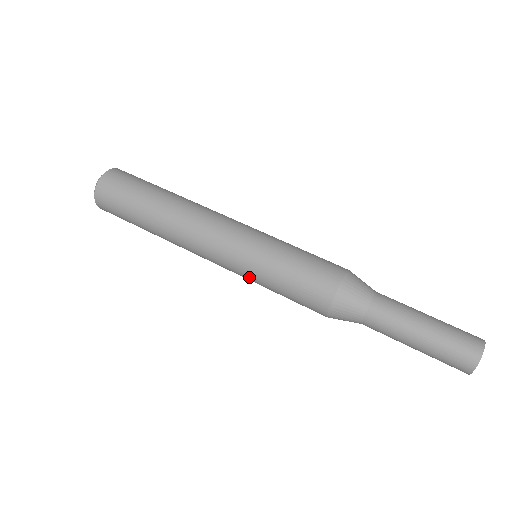
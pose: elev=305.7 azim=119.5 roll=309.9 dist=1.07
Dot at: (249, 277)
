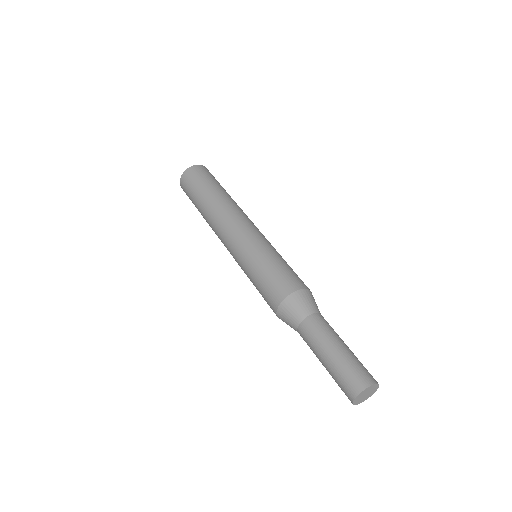
Dot at: (249, 252)
